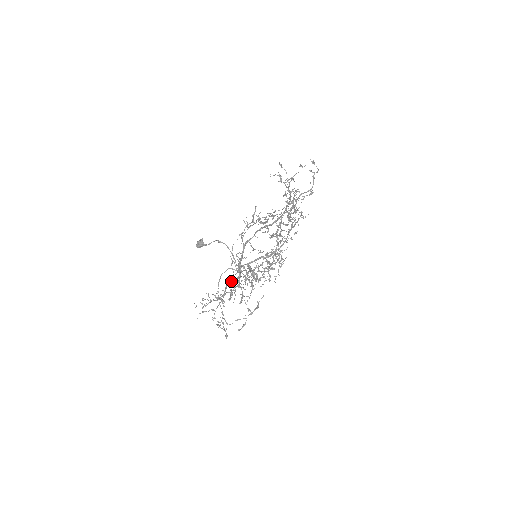
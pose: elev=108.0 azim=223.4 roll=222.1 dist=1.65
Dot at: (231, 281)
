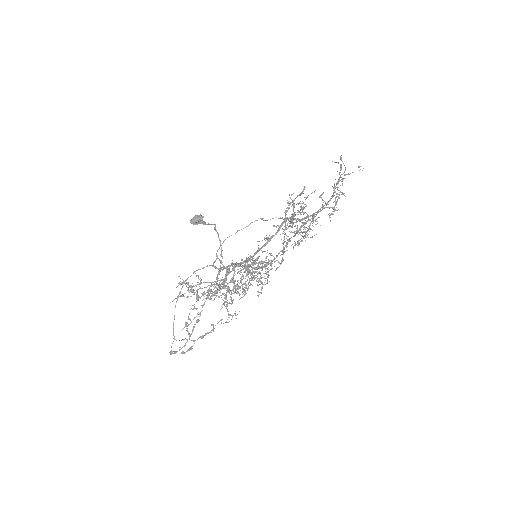
Dot at: (217, 276)
